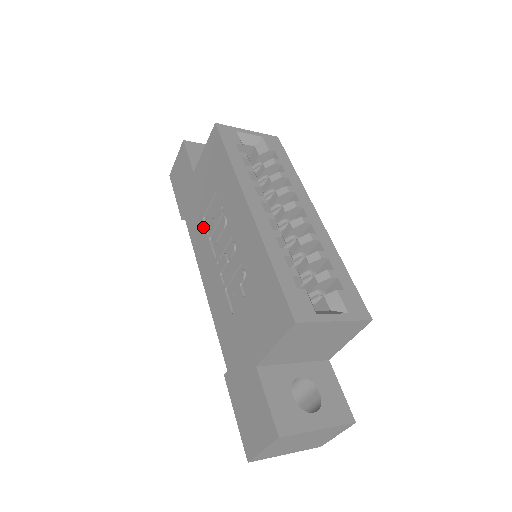
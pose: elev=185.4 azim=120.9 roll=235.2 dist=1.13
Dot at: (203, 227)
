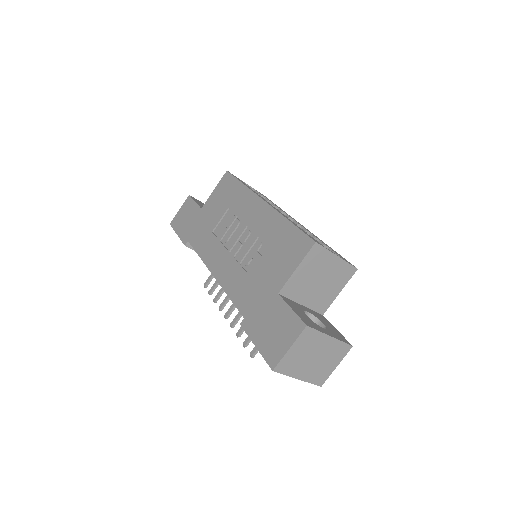
Dot at: (213, 237)
